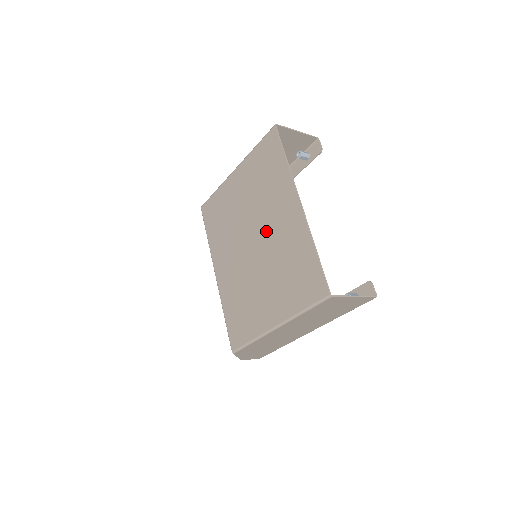
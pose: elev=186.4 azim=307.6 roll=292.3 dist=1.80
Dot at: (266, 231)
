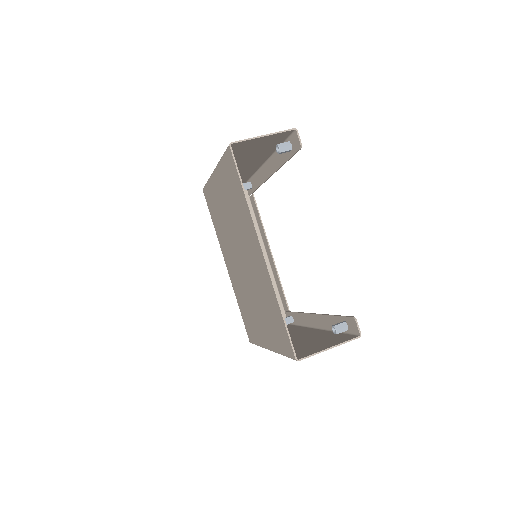
Dot at: (247, 258)
